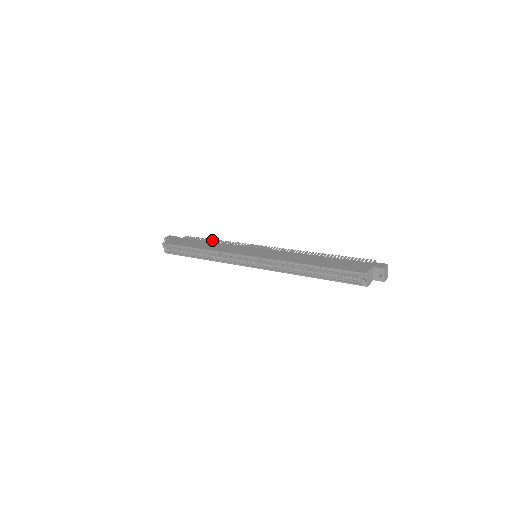
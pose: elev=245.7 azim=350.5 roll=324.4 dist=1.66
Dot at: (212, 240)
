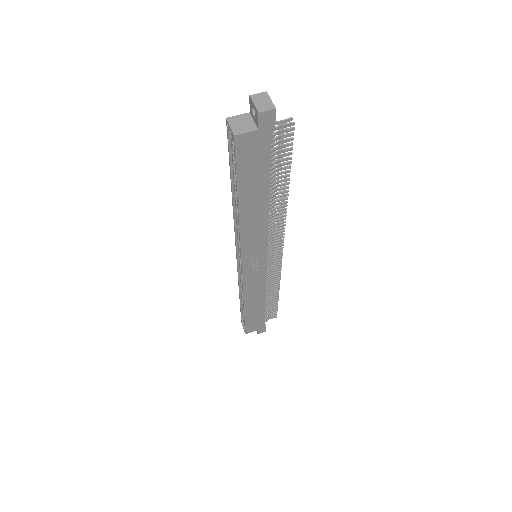
Dot at: occluded
